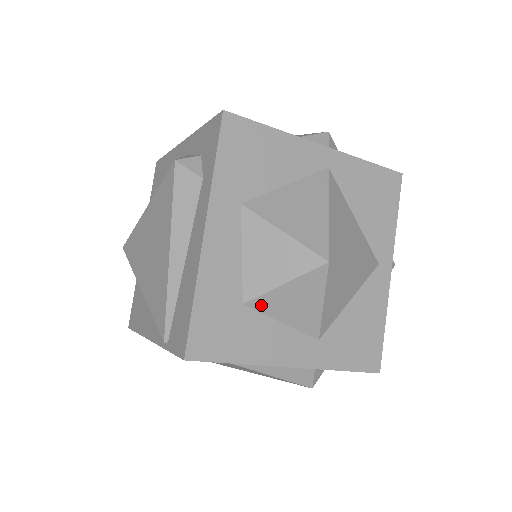
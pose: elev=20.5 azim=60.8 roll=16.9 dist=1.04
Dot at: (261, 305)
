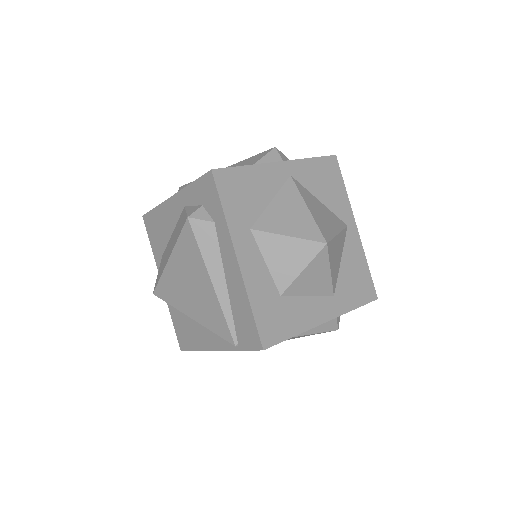
Dot at: (292, 291)
